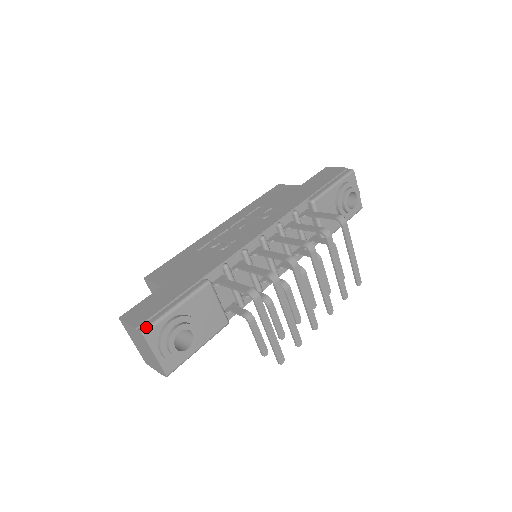
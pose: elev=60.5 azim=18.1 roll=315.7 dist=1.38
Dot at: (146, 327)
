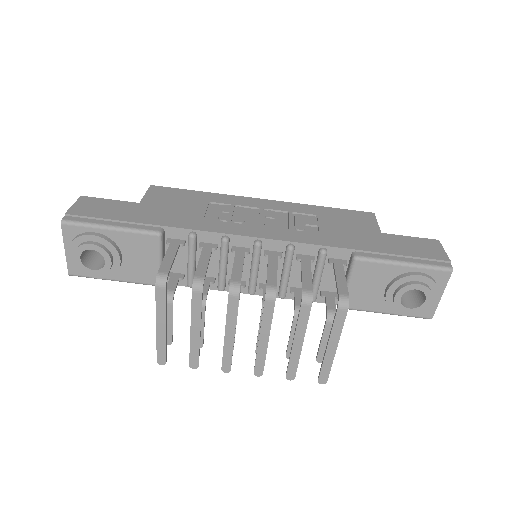
Dot at: (70, 220)
